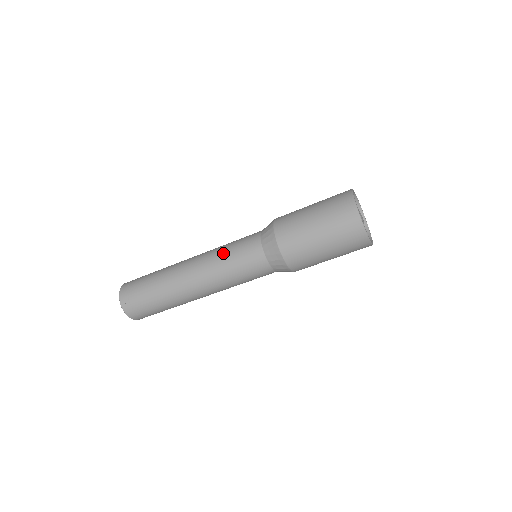
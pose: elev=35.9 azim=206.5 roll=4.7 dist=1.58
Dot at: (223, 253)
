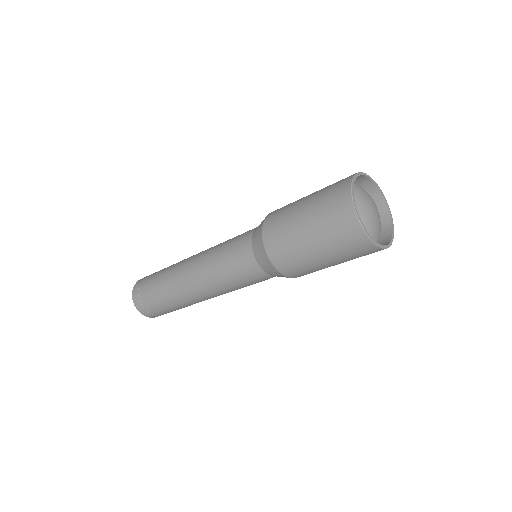
Dot at: (219, 272)
